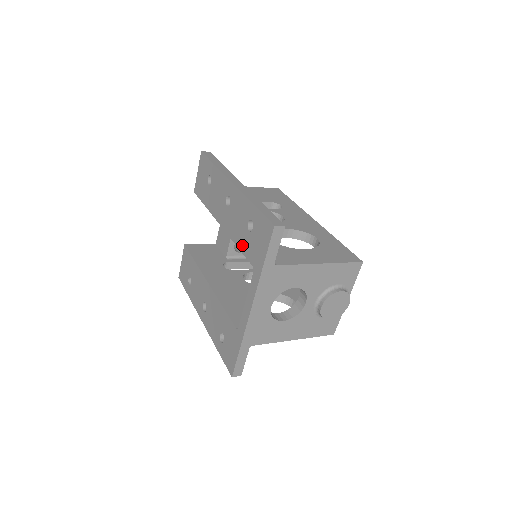
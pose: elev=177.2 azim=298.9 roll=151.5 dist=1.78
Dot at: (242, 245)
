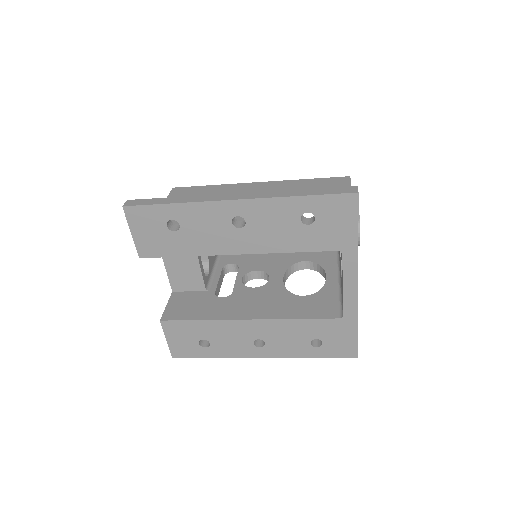
Dot at: (303, 245)
